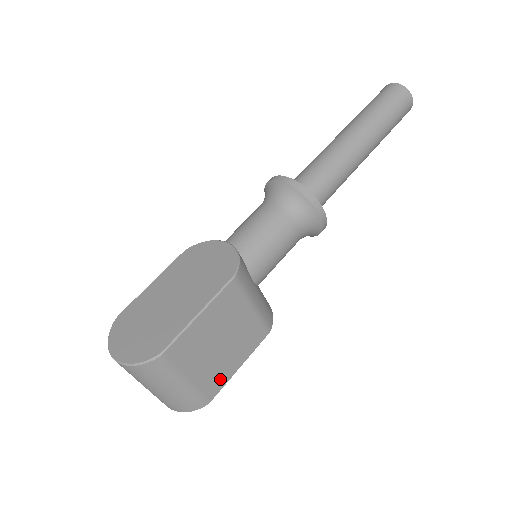
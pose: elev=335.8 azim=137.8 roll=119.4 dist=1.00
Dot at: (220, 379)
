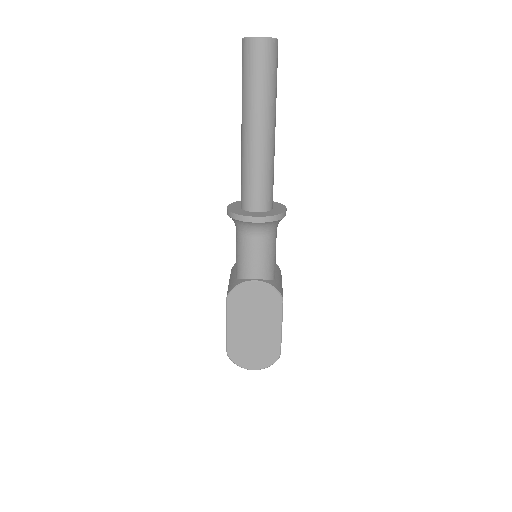
Dot at: occluded
